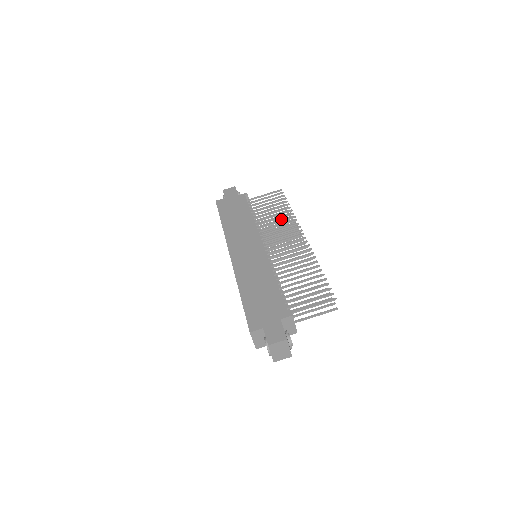
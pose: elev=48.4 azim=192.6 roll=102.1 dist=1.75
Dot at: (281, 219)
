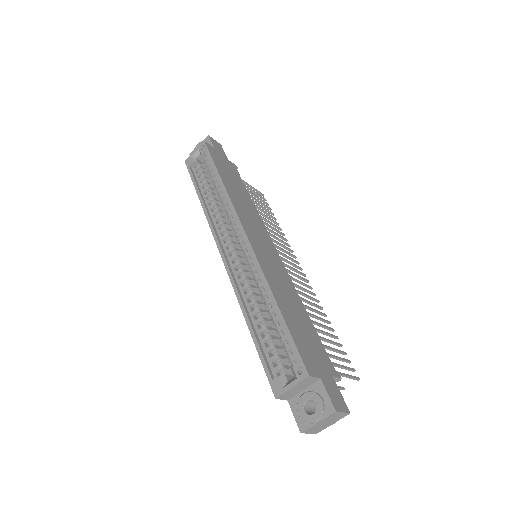
Dot at: occluded
